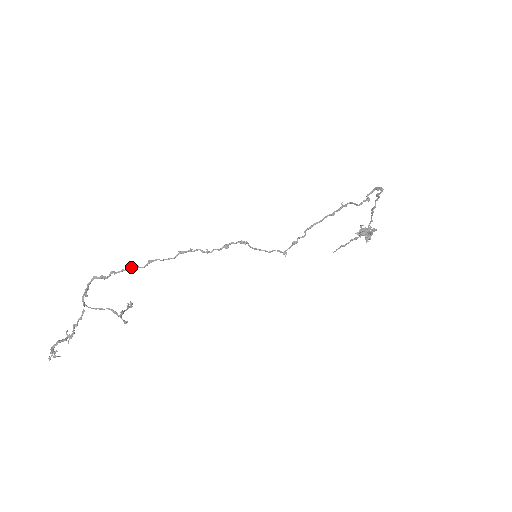
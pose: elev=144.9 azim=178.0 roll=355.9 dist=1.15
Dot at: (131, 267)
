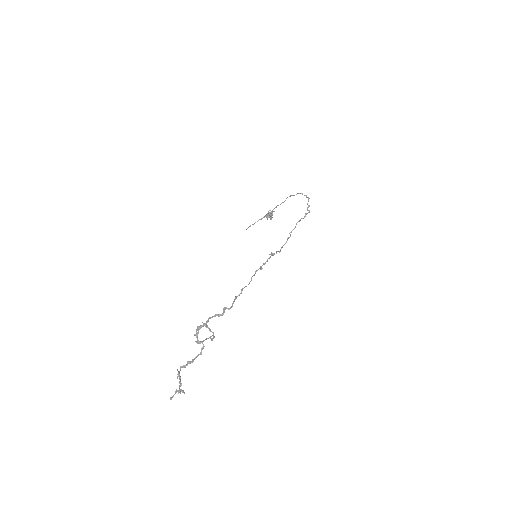
Dot at: (235, 299)
